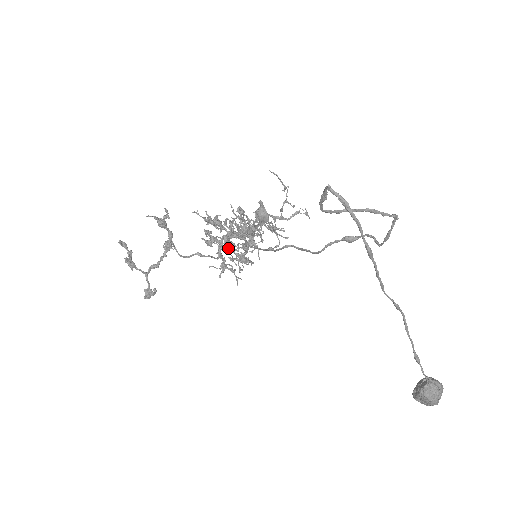
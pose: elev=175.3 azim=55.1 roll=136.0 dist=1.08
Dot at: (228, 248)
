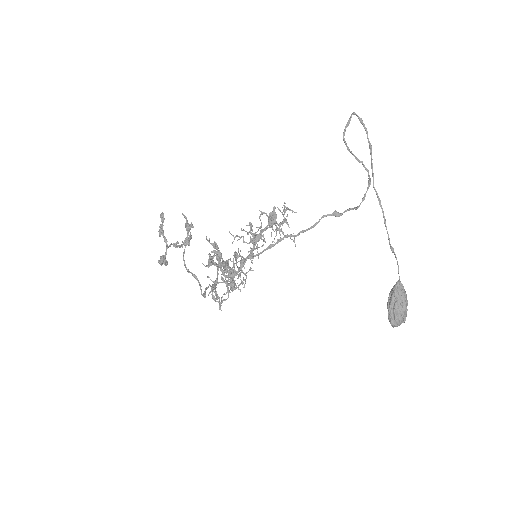
Dot at: (225, 267)
